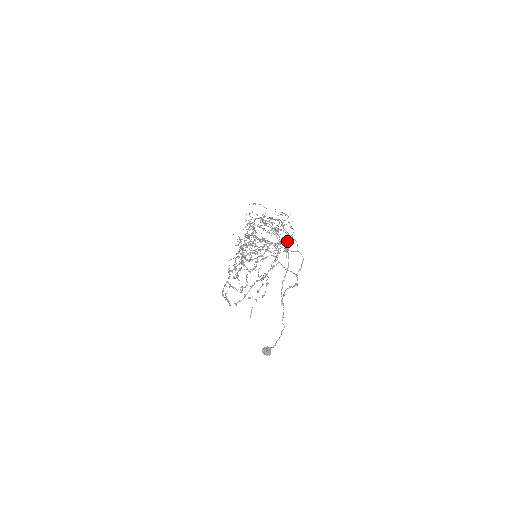
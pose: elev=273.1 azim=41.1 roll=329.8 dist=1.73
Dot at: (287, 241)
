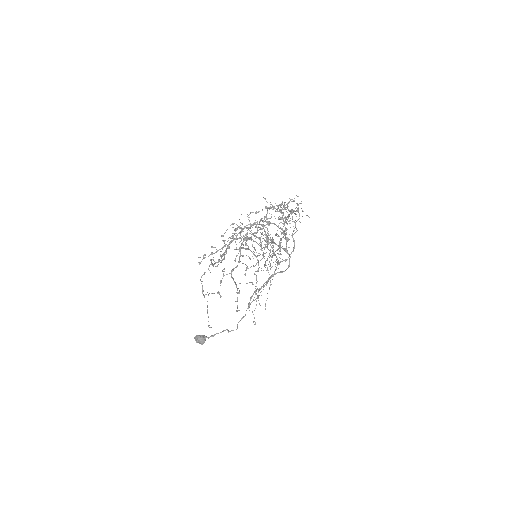
Dot at: (283, 207)
